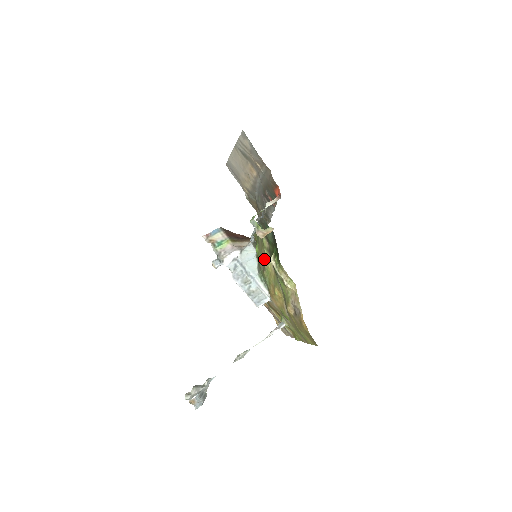
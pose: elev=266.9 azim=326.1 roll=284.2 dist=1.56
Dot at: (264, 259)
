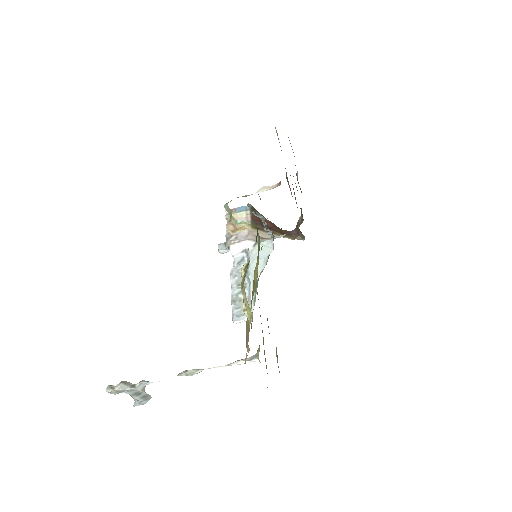
Dot at: (256, 264)
